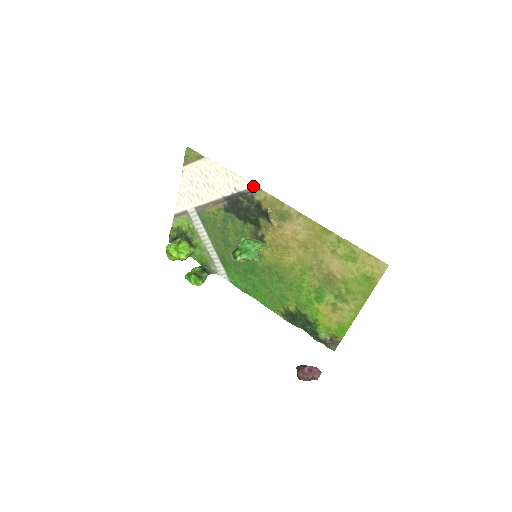
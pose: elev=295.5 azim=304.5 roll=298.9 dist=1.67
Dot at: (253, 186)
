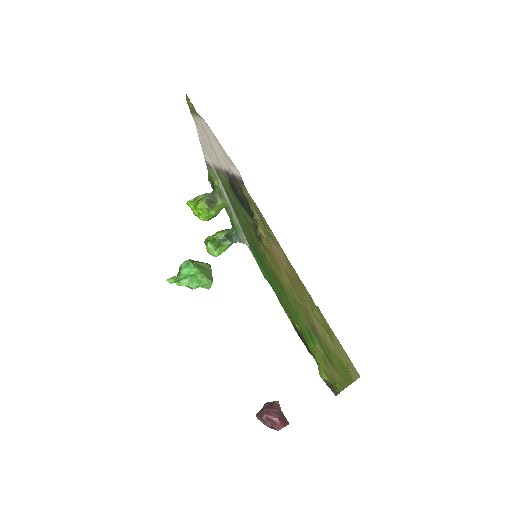
Dot at: (240, 176)
